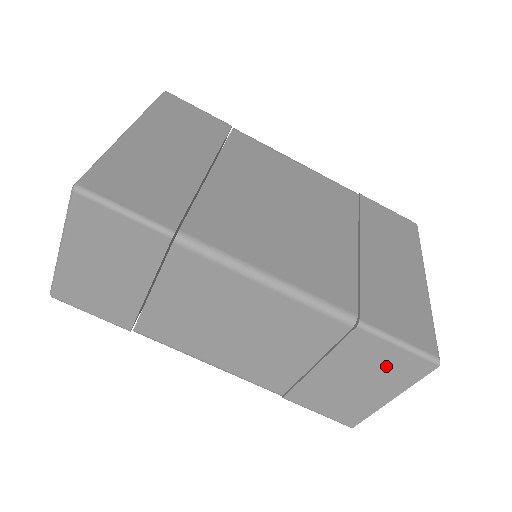
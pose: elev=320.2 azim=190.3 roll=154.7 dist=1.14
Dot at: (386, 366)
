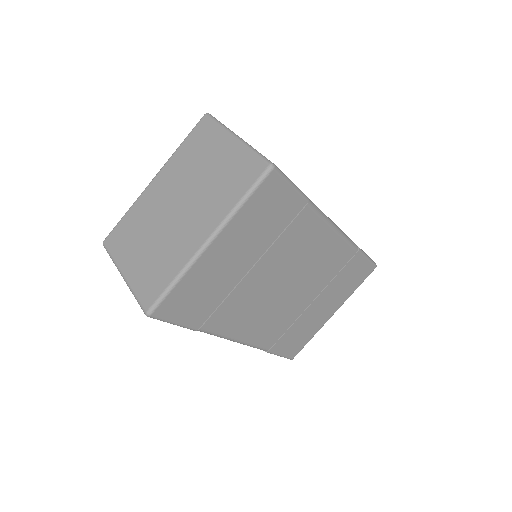
Dot at: occluded
